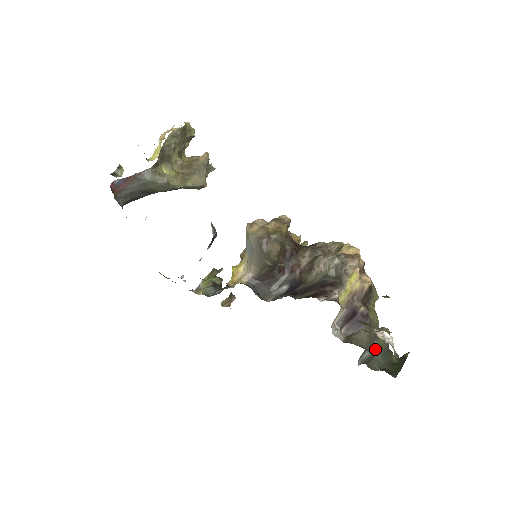
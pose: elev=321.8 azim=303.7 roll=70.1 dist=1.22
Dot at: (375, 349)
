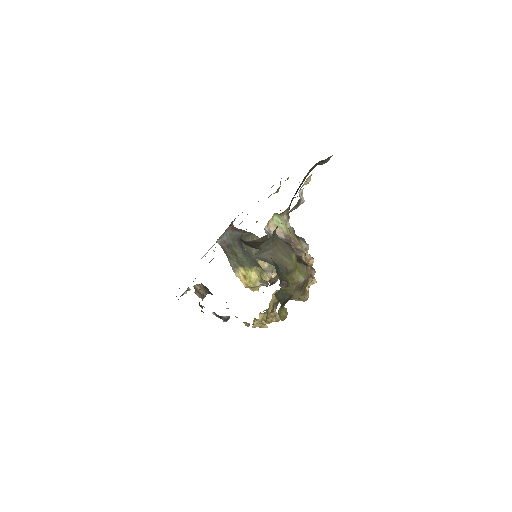
Dot at: (273, 265)
